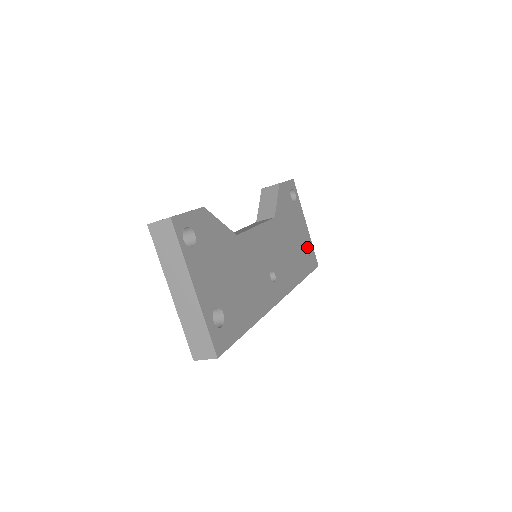
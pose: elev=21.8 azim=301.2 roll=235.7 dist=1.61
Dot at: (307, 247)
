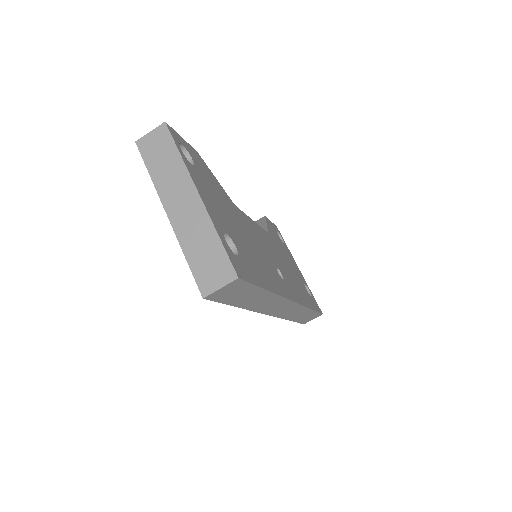
Dot at: occluded
